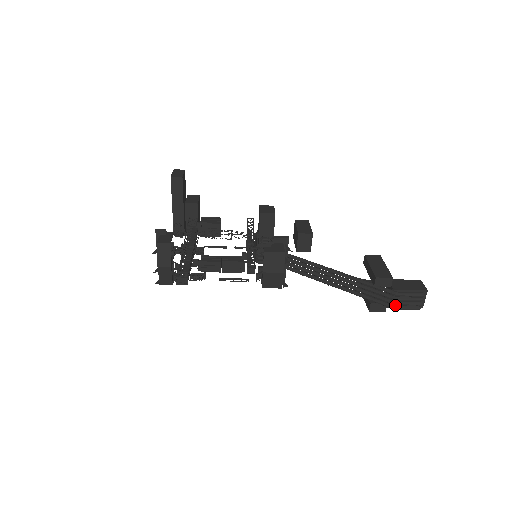
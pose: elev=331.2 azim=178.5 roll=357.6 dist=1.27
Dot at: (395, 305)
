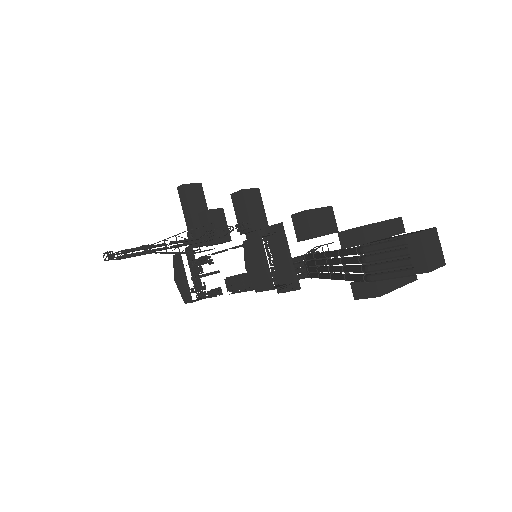
Dot at: (371, 273)
